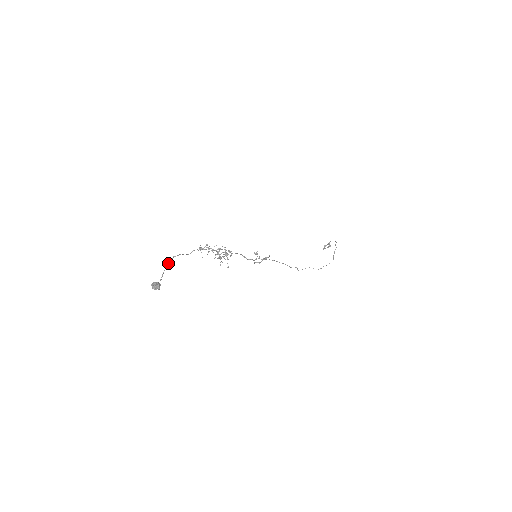
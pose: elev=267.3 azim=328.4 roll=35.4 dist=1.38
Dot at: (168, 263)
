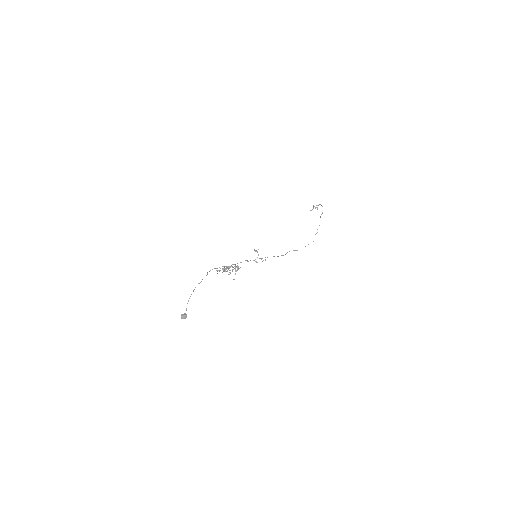
Dot at: occluded
